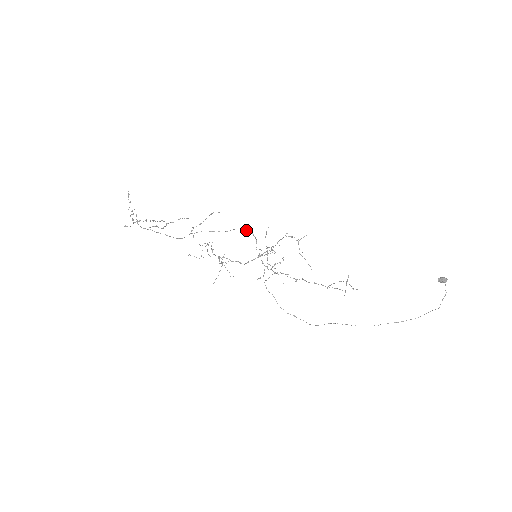
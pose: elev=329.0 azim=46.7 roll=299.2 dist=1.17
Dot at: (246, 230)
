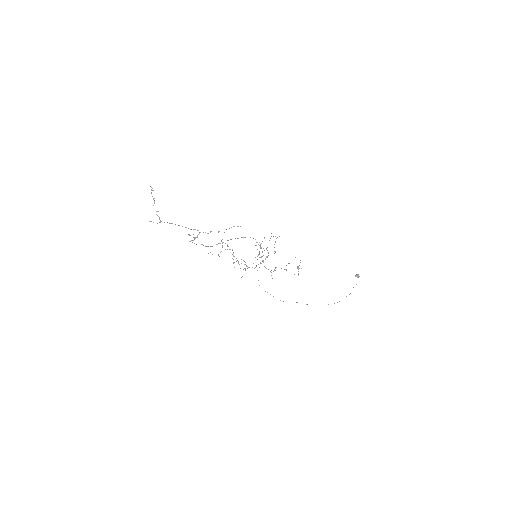
Dot at: (255, 239)
